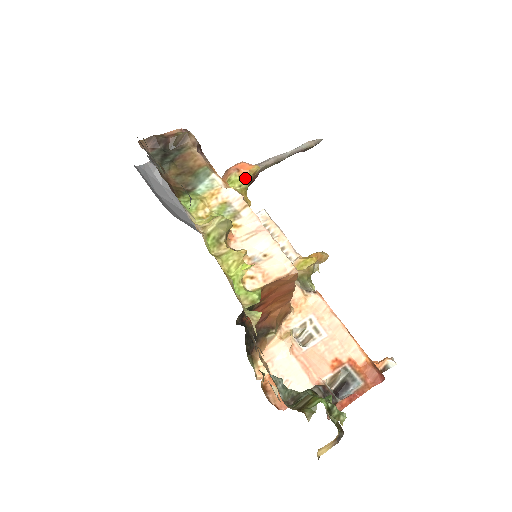
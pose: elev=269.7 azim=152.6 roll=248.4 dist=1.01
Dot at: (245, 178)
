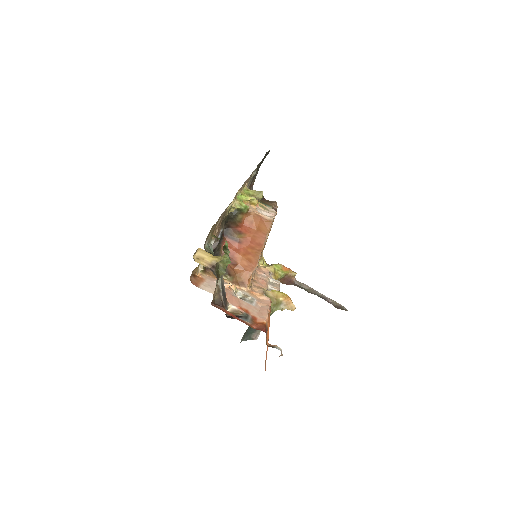
Dot at: (284, 271)
